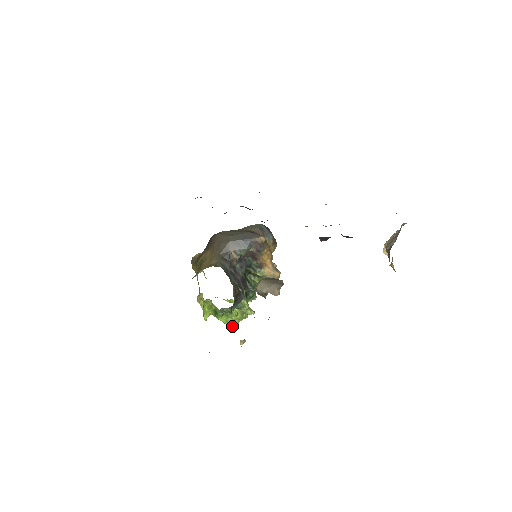
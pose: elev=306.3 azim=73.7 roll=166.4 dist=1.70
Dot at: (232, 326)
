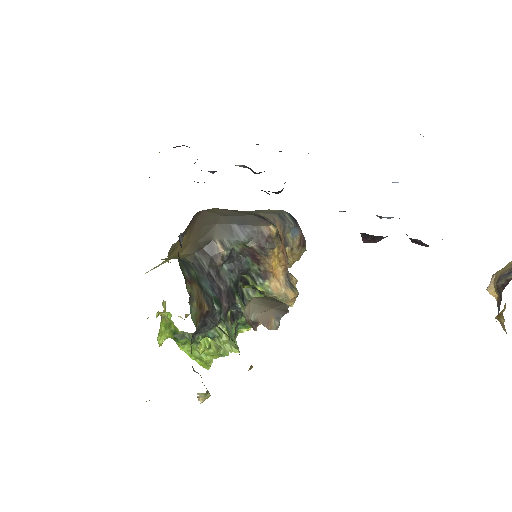
Dot at: (202, 363)
